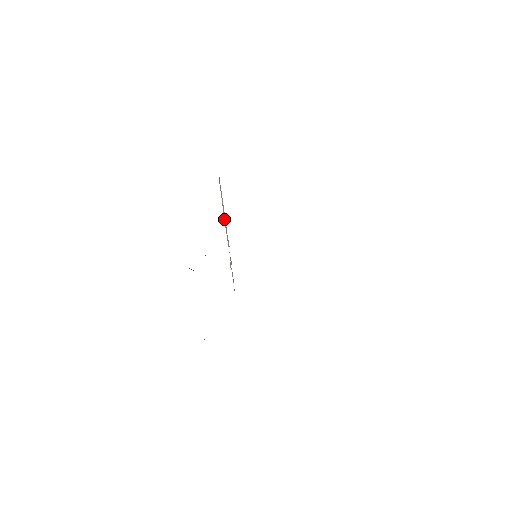
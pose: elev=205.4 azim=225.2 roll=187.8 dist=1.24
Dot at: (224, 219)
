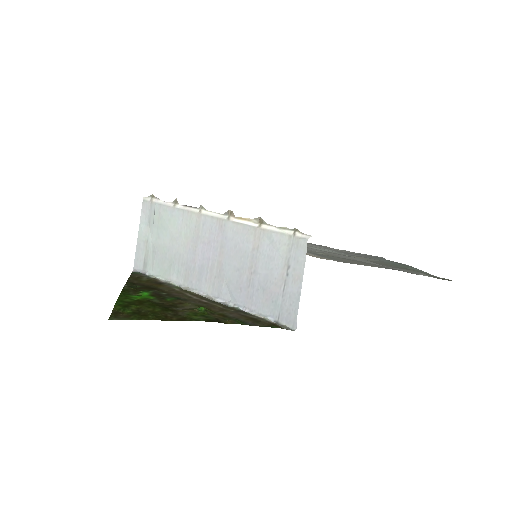
Dot at: (257, 231)
